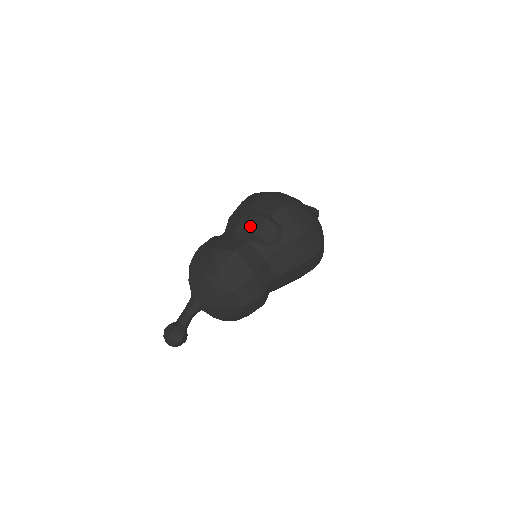
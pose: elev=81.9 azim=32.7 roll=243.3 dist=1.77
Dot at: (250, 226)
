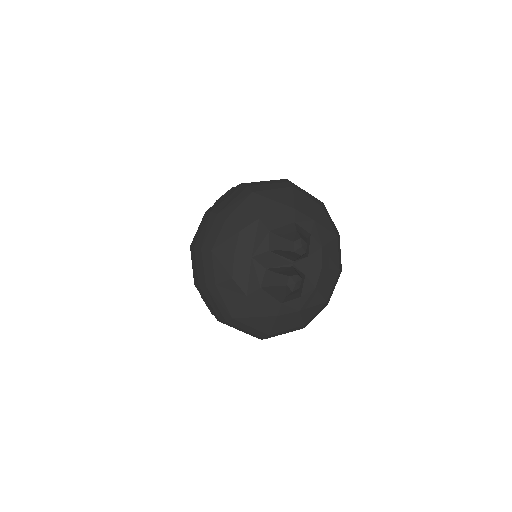
Dot at: occluded
